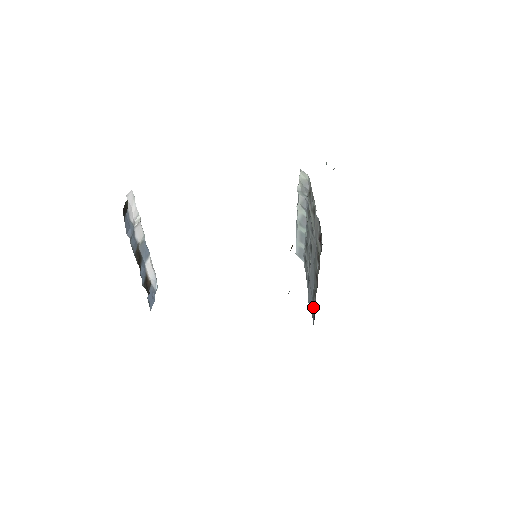
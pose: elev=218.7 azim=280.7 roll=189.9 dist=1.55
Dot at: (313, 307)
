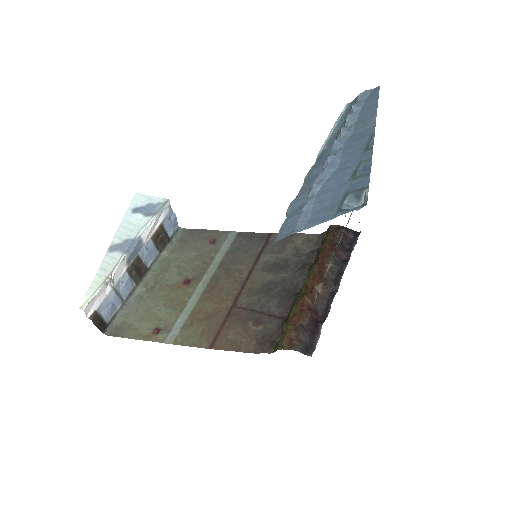
Dot at: occluded
